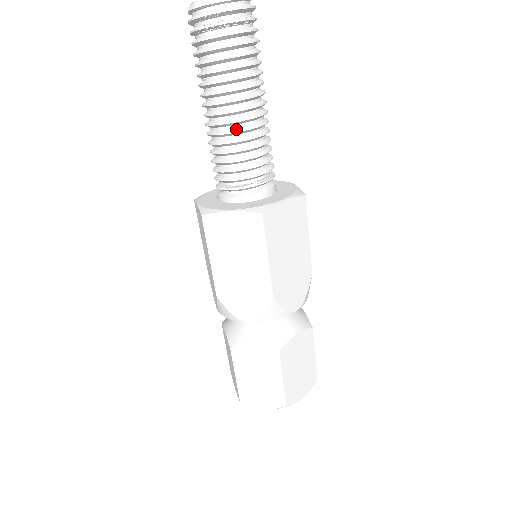
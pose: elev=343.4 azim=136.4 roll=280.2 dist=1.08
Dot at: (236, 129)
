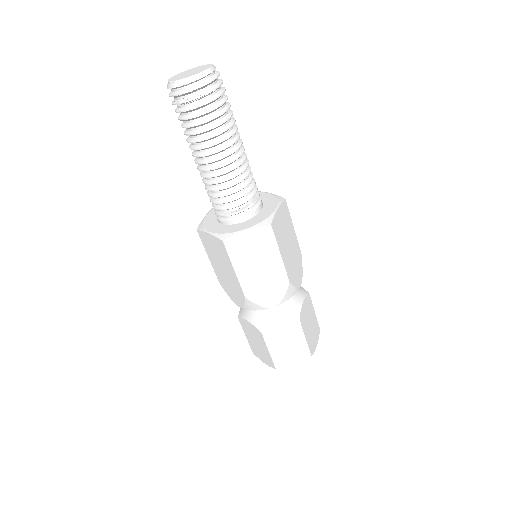
Dot at: (231, 168)
